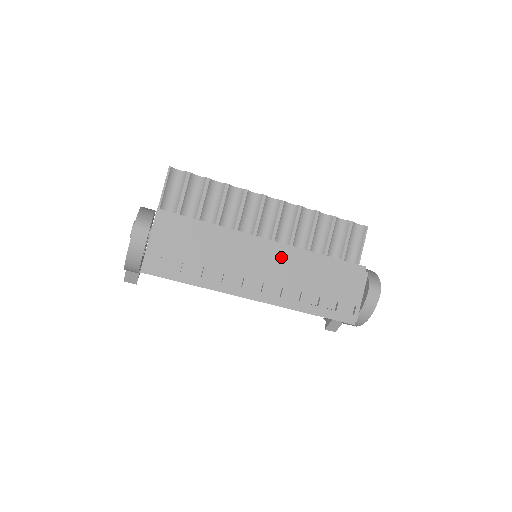
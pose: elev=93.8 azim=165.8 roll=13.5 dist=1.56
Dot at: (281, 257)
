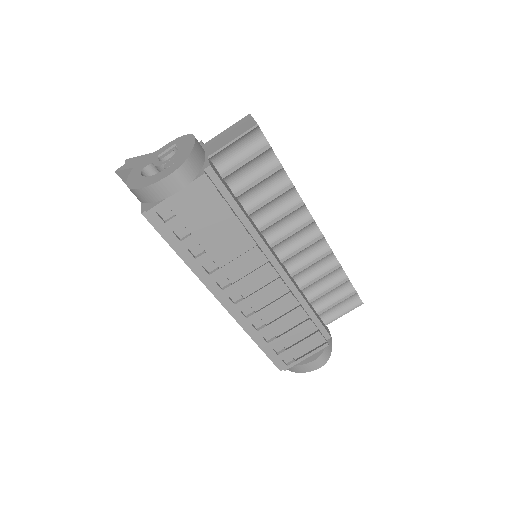
Dot at: (277, 288)
